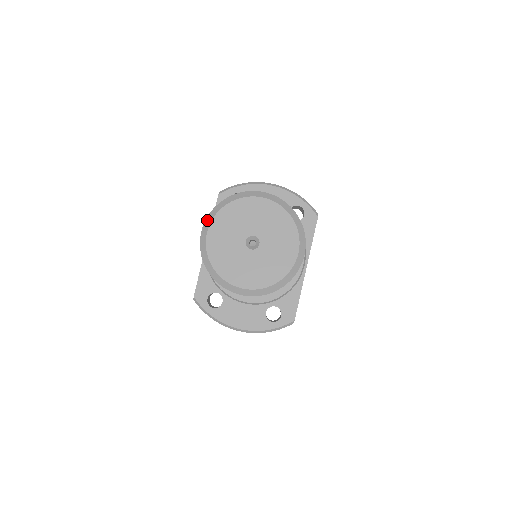
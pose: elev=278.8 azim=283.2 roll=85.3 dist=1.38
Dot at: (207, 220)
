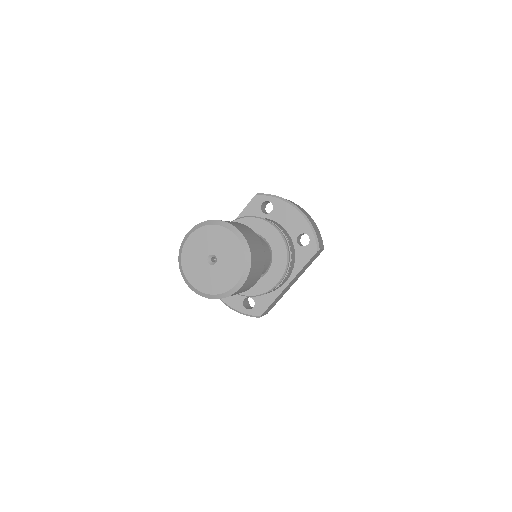
Dot at: (193, 228)
